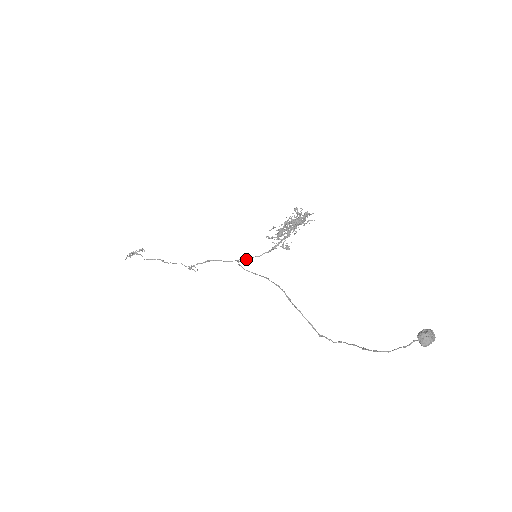
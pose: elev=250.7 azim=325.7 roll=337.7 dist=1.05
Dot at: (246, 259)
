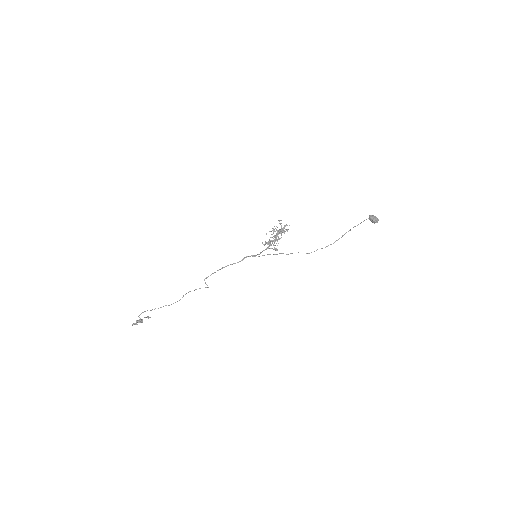
Dot at: occluded
